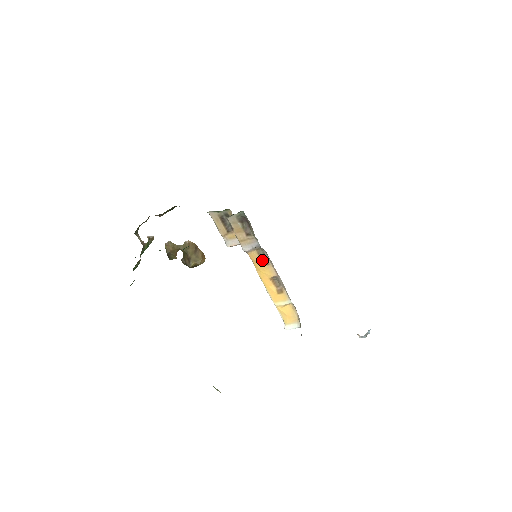
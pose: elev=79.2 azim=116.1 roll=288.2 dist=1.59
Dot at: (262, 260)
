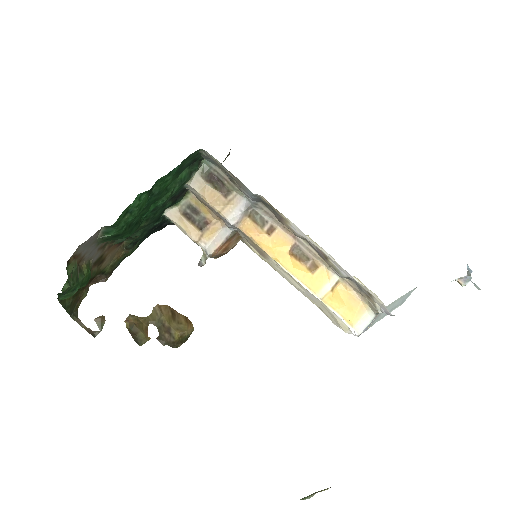
Dot at: (264, 229)
